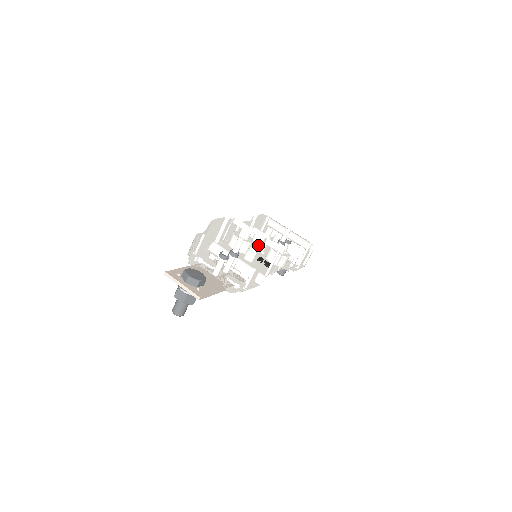
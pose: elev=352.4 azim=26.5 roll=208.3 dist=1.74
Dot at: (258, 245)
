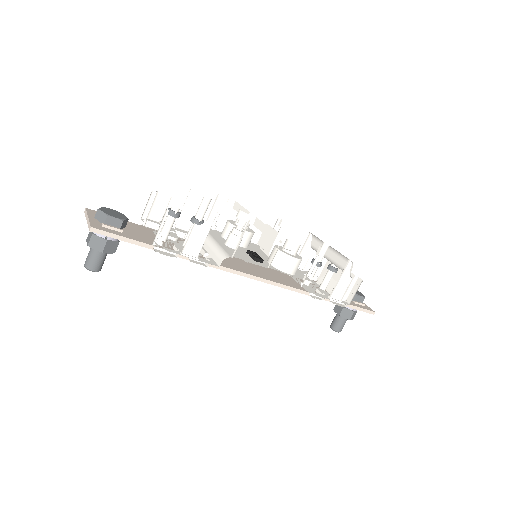
Dot at: (242, 225)
